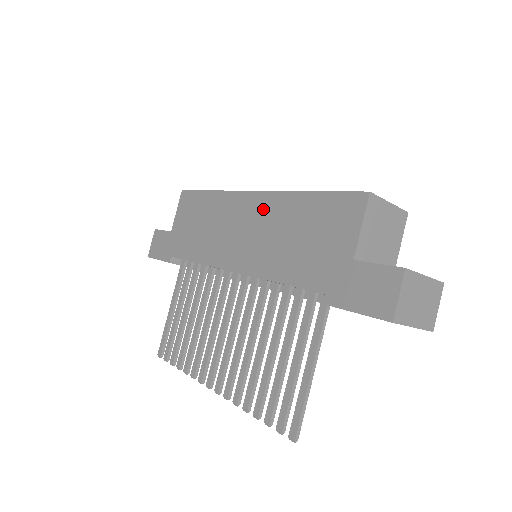
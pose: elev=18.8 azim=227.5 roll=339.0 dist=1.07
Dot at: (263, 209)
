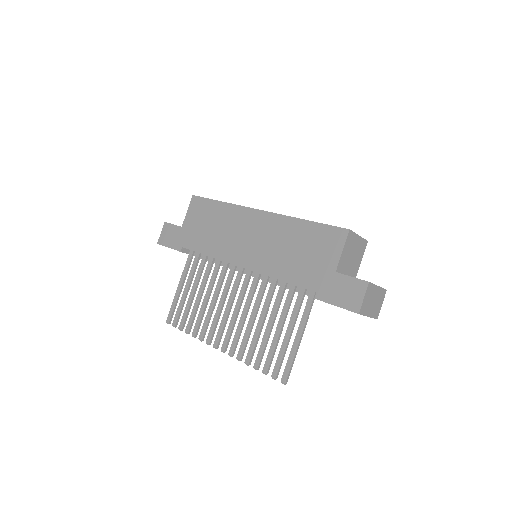
Dot at: (268, 225)
